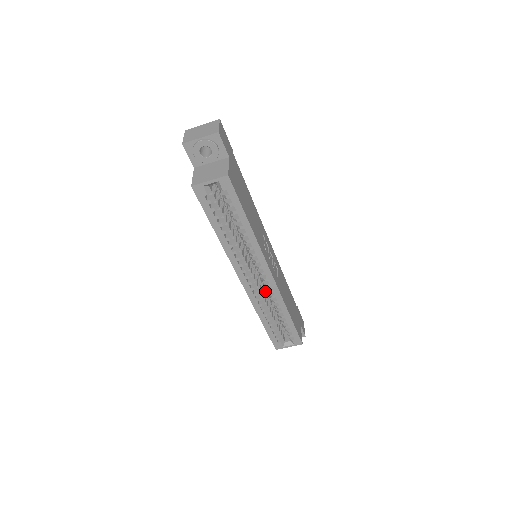
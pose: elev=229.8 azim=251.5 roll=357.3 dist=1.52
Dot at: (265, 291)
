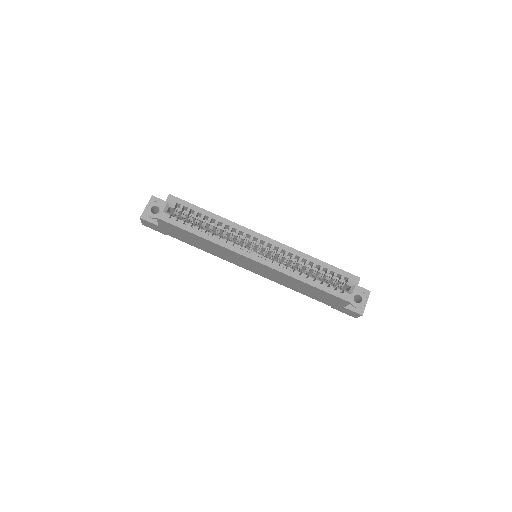
Dot at: (284, 264)
